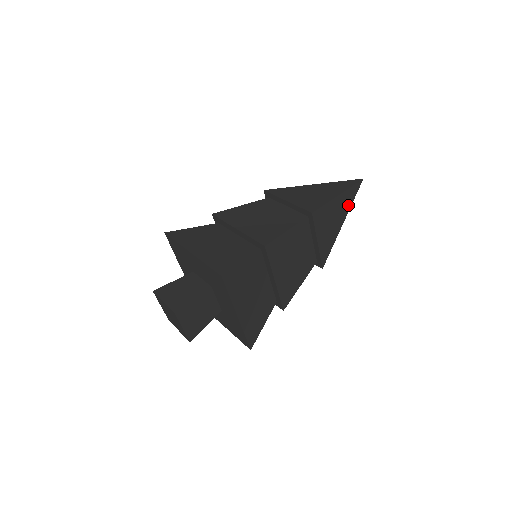
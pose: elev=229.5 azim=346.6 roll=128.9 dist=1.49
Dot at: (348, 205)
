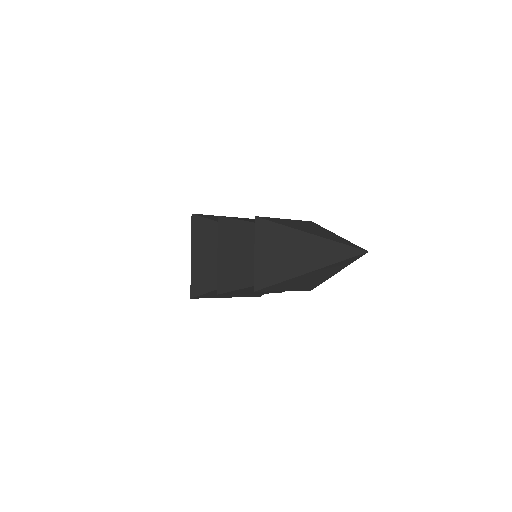
Dot at: (338, 268)
